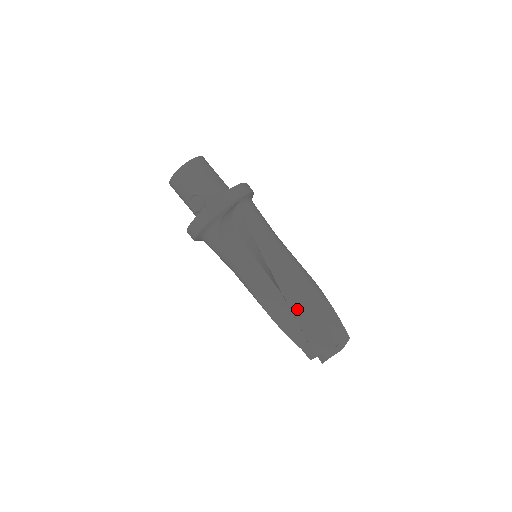
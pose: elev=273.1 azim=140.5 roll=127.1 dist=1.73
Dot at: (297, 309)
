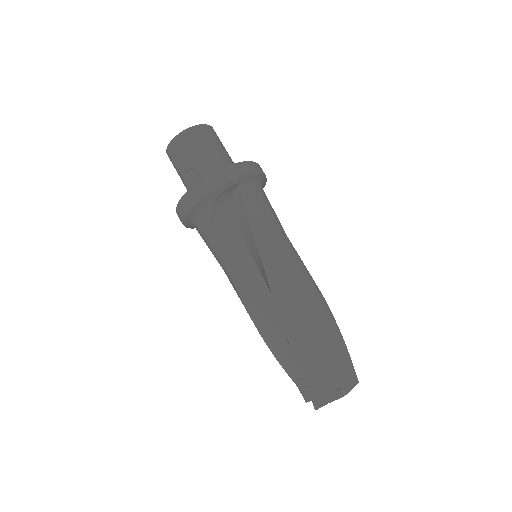
Dot at: (292, 330)
